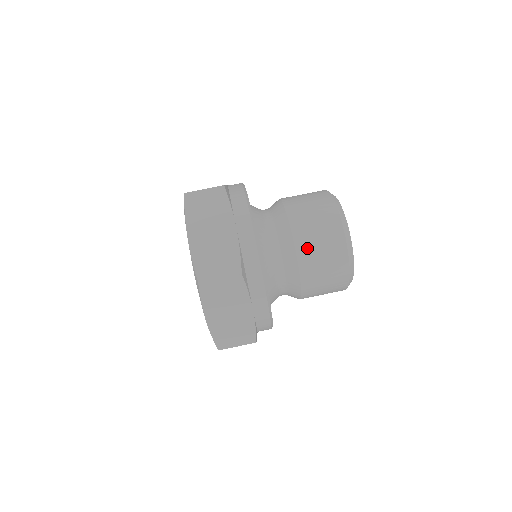
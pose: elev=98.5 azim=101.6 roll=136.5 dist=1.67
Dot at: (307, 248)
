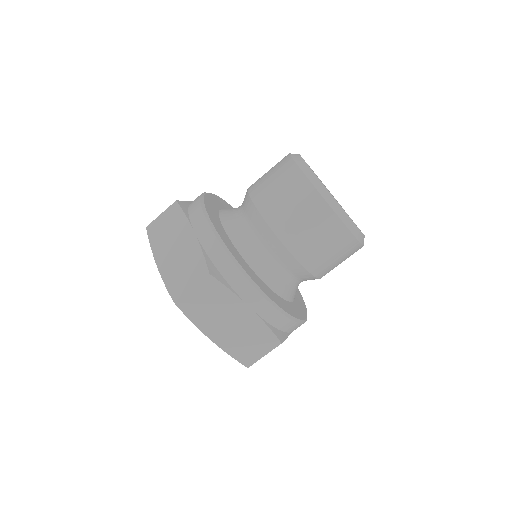
Dot at: (319, 264)
